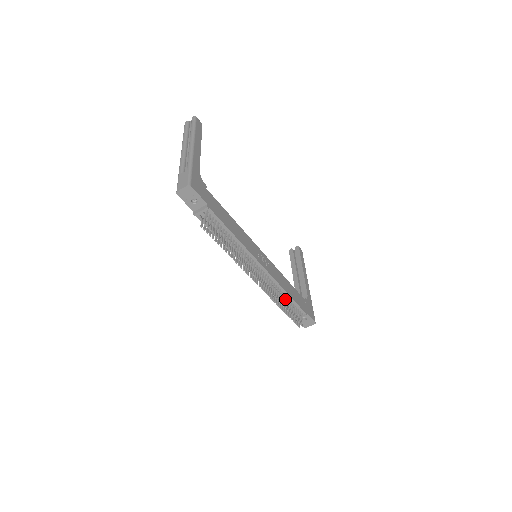
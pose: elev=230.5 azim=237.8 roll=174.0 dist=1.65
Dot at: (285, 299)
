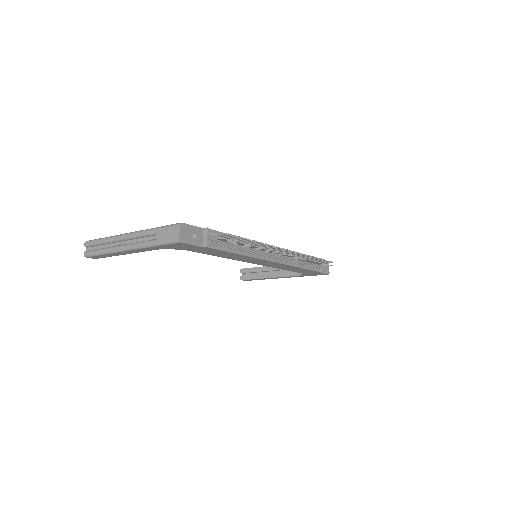
Dot at: occluded
